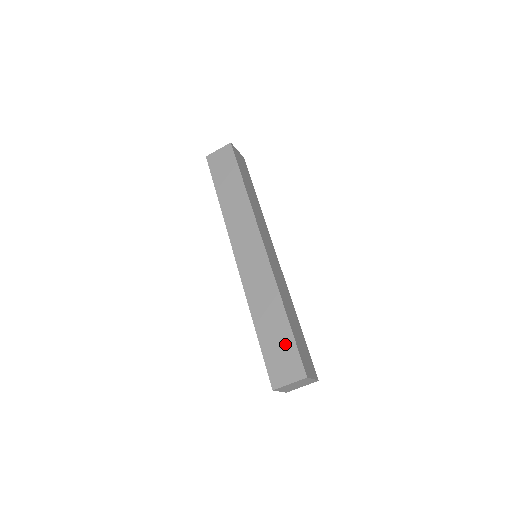
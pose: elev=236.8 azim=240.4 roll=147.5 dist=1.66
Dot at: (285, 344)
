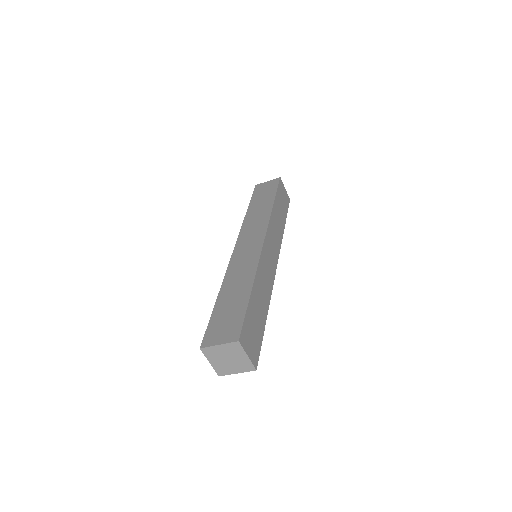
Dot at: (236, 312)
